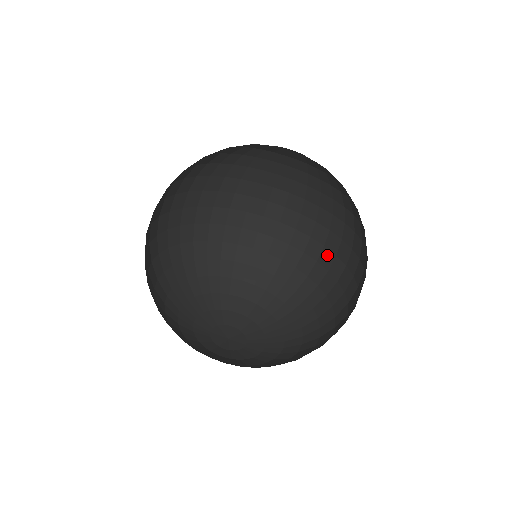
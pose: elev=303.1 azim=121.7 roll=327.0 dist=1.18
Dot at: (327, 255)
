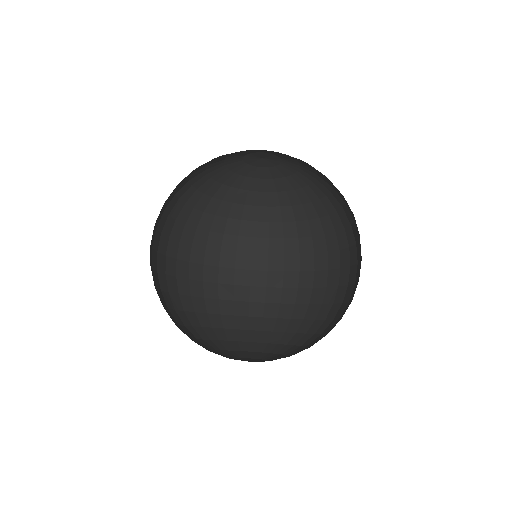
Dot at: (306, 276)
